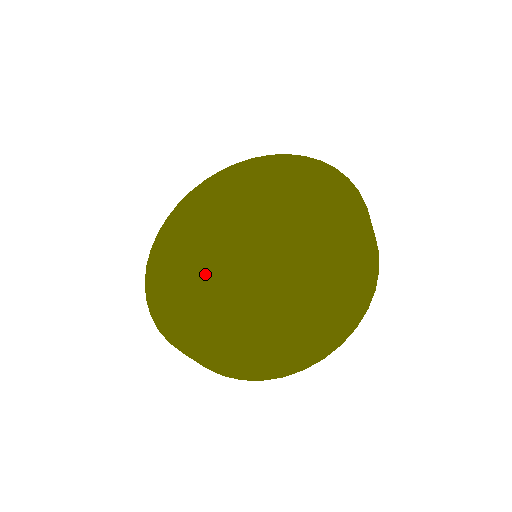
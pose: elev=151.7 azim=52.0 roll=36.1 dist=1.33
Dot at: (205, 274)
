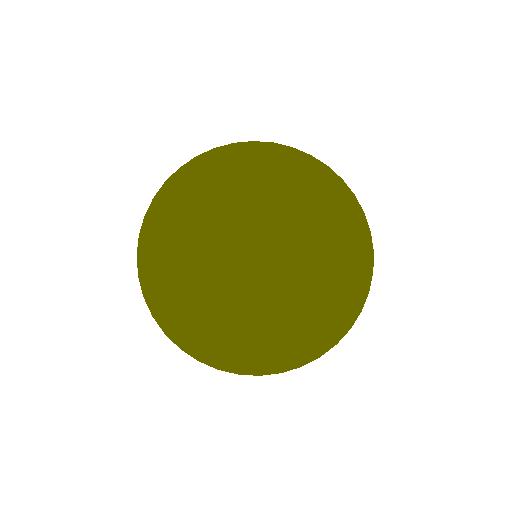
Dot at: (230, 297)
